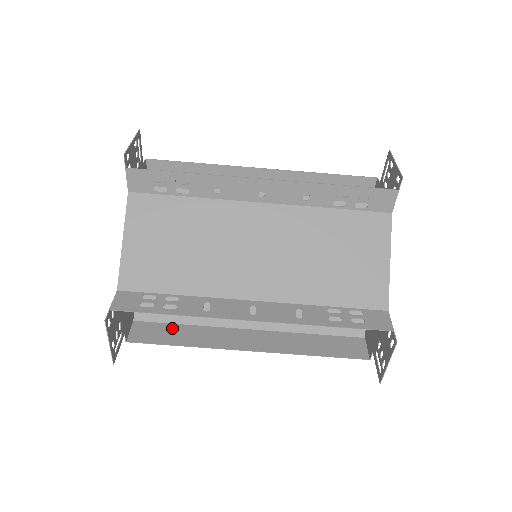
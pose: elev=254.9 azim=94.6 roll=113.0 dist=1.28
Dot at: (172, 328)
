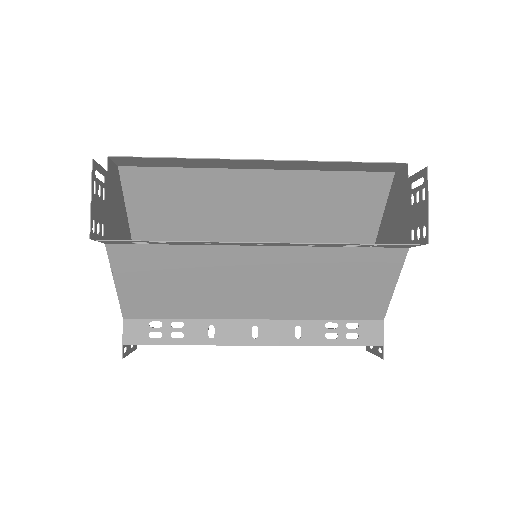
Dot at: occluded
